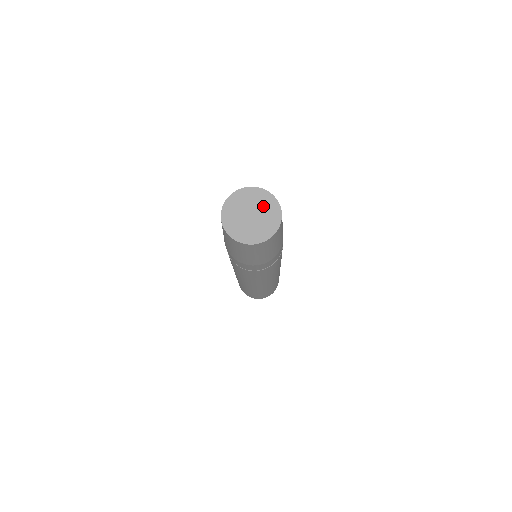
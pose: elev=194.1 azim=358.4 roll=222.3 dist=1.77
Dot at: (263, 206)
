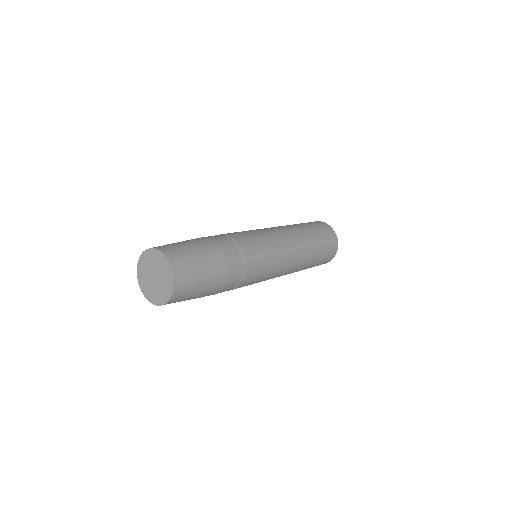
Dot at: (161, 270)
